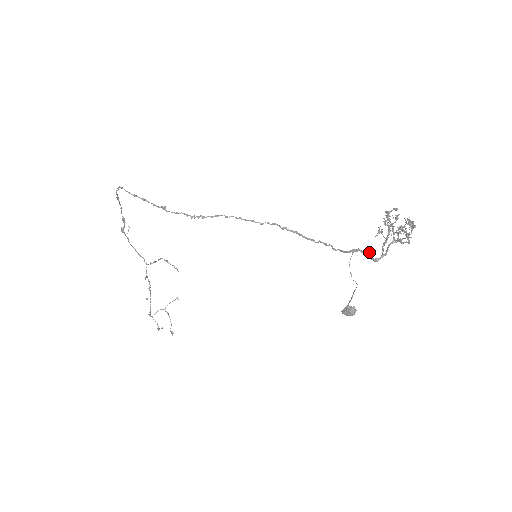
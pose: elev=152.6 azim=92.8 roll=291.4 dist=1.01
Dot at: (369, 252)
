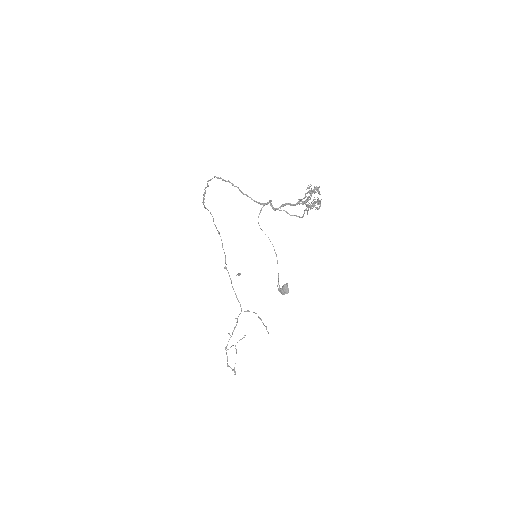
Dot at: (270, 201)
